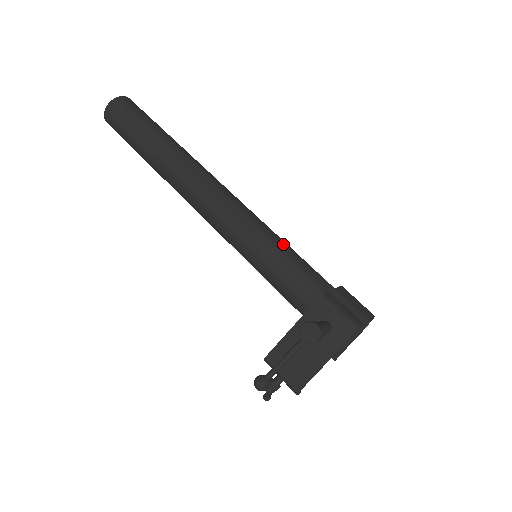
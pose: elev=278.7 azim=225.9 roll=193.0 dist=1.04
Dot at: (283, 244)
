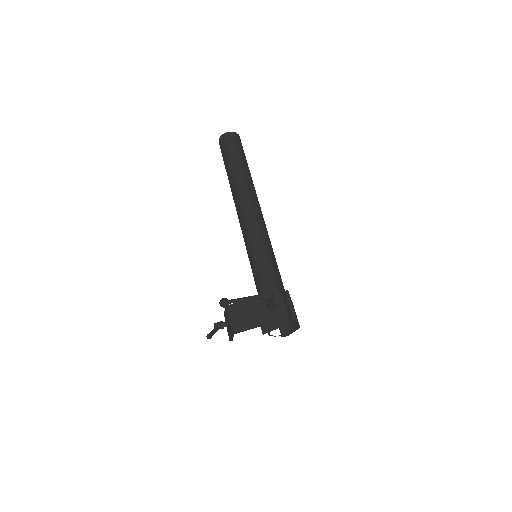
Dot at: (275, 259)
